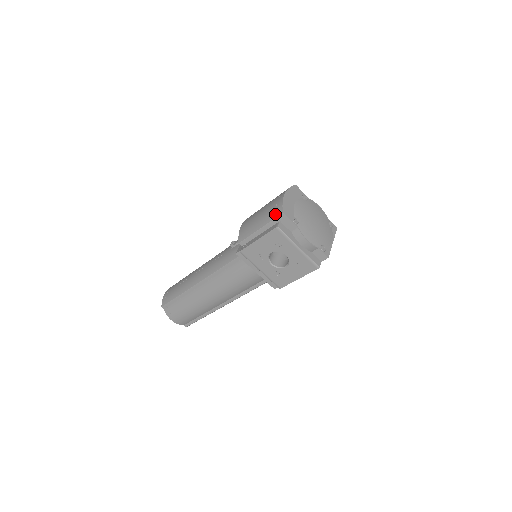
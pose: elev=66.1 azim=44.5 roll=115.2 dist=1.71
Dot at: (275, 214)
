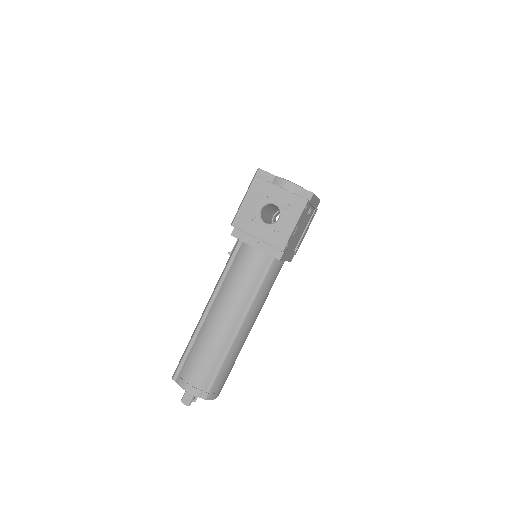
Dot at: occluded
